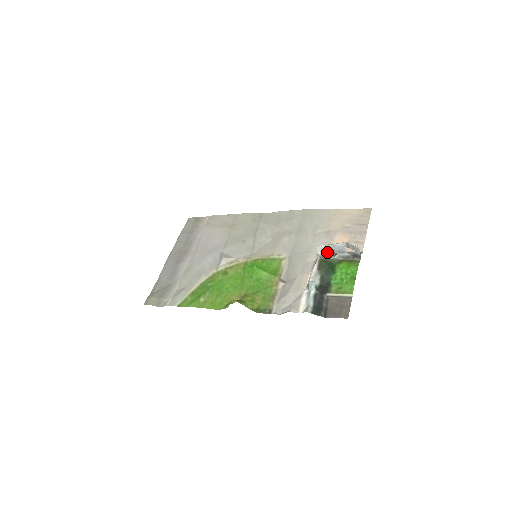
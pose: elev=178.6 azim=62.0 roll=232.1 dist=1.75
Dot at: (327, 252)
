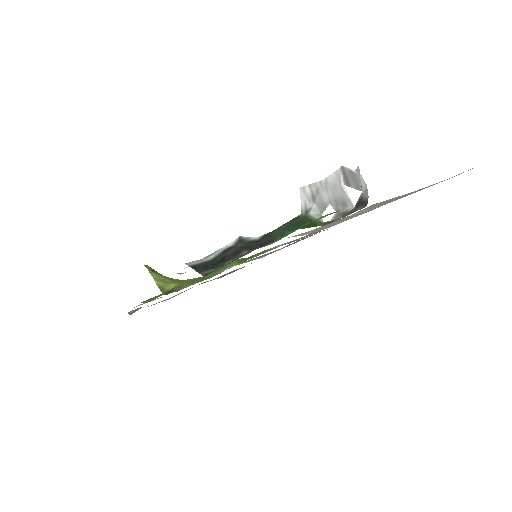
Dot at: (317, 205)
